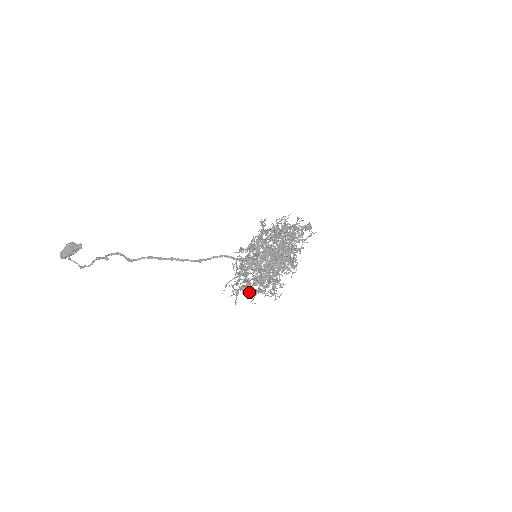
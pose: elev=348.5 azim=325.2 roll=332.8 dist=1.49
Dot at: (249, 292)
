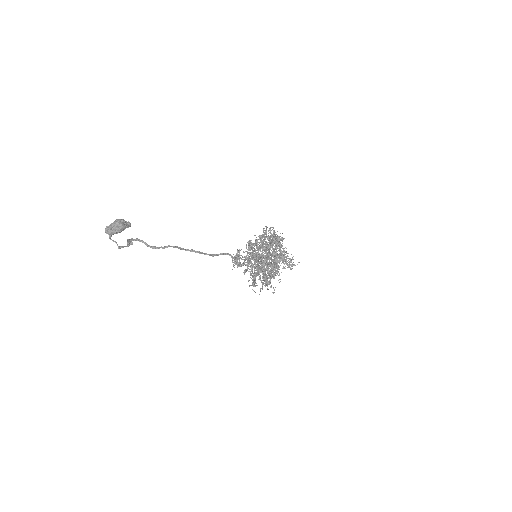
Dot at: (255, 285)
